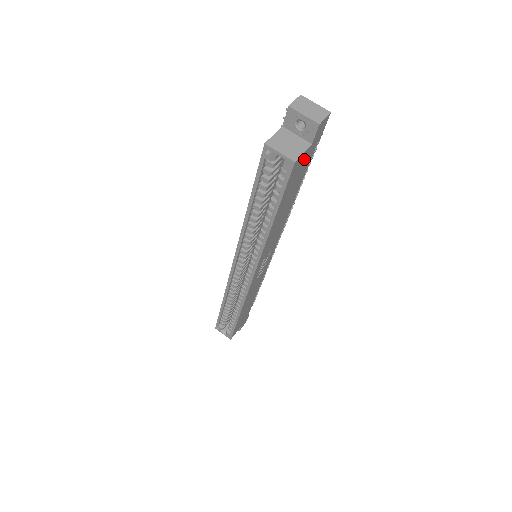
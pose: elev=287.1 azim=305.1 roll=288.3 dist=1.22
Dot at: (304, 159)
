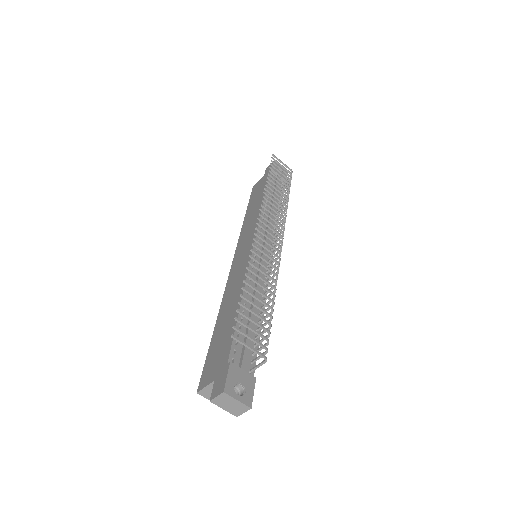
Dot at: occluded
